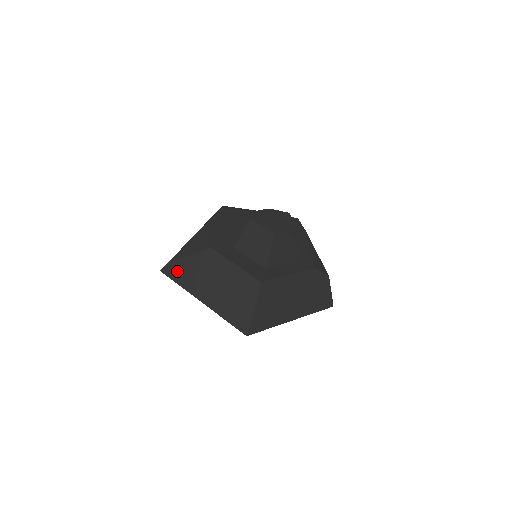
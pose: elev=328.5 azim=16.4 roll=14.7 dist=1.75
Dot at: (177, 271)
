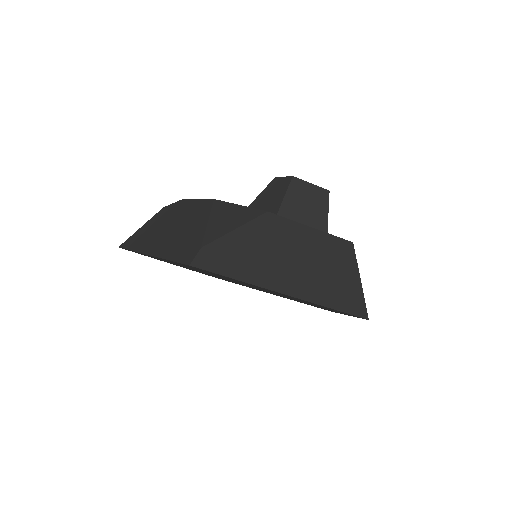
Dot at: (224, 257)
